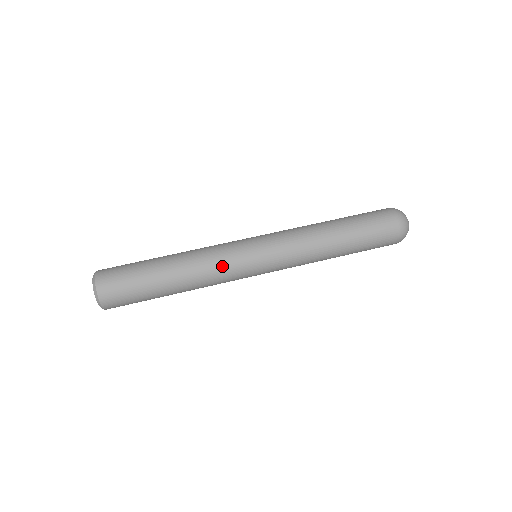
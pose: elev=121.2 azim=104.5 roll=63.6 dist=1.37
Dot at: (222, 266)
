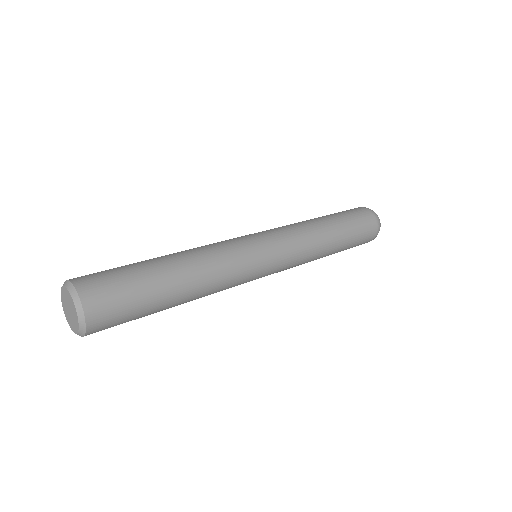
Dot at: (233, 259)
